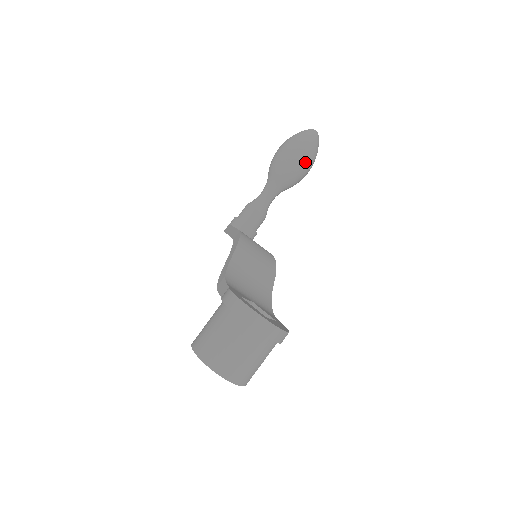
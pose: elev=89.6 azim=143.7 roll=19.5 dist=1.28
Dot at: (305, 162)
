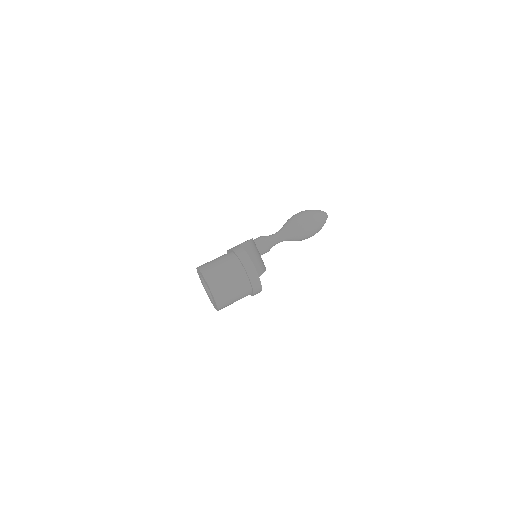
Dot at: (312, 227)
